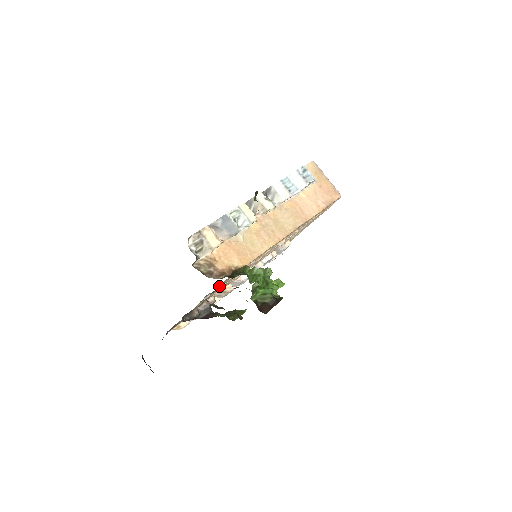
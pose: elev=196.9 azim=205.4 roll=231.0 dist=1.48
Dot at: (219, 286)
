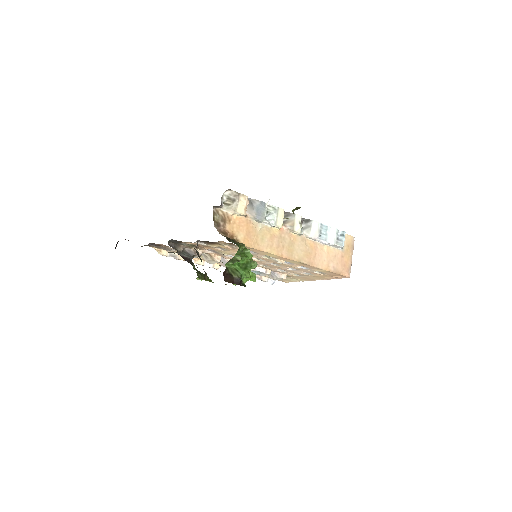
Dot at: (214, 242)
